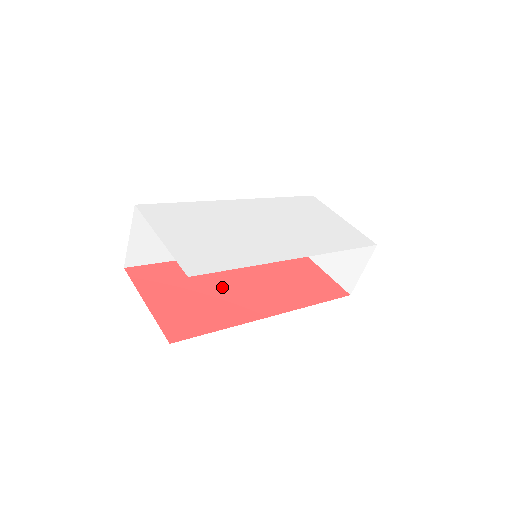
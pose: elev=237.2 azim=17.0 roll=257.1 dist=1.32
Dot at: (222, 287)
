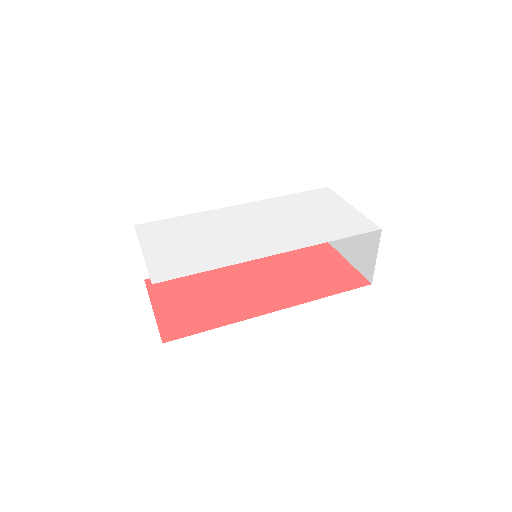
Dot at: (230, 288)
